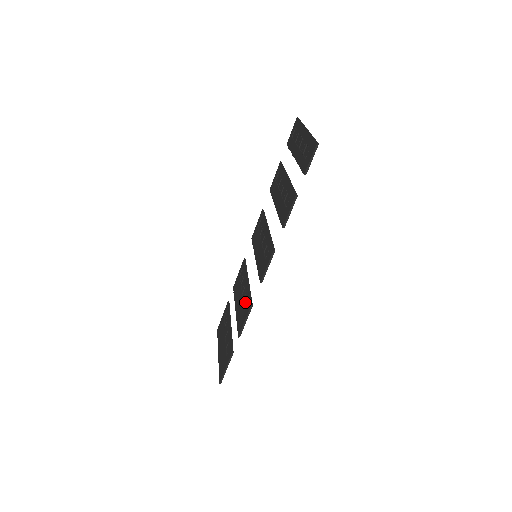
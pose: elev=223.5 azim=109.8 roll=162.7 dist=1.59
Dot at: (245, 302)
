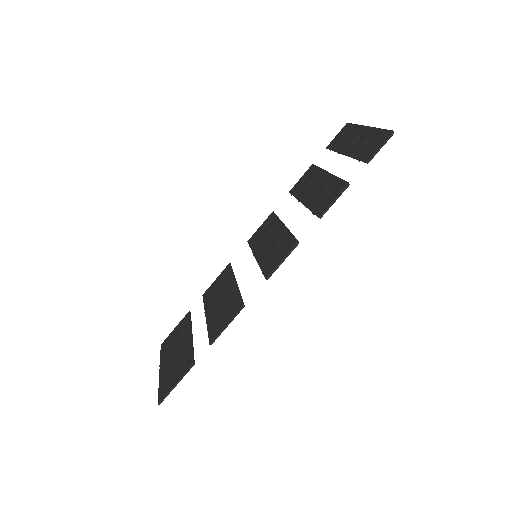
Dot at: (229, 305)
